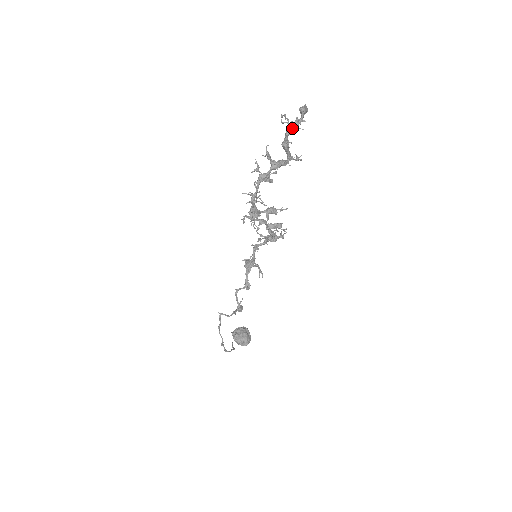
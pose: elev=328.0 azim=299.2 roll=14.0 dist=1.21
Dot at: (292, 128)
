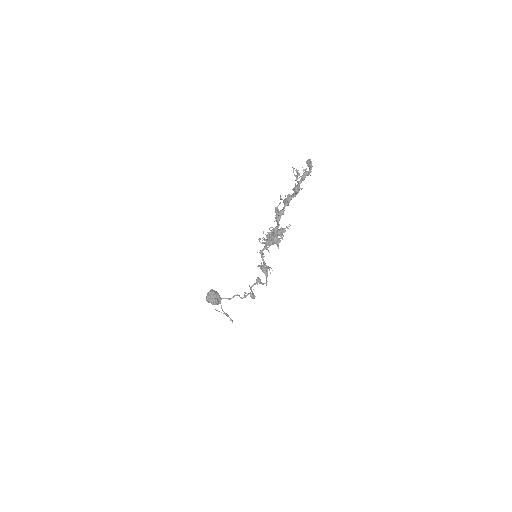
Dot at: (304, 179)
